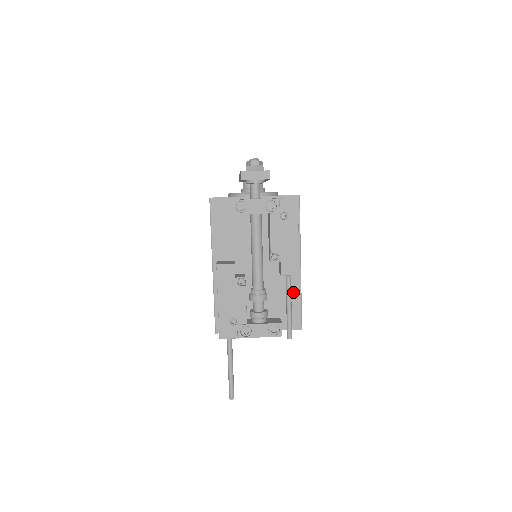
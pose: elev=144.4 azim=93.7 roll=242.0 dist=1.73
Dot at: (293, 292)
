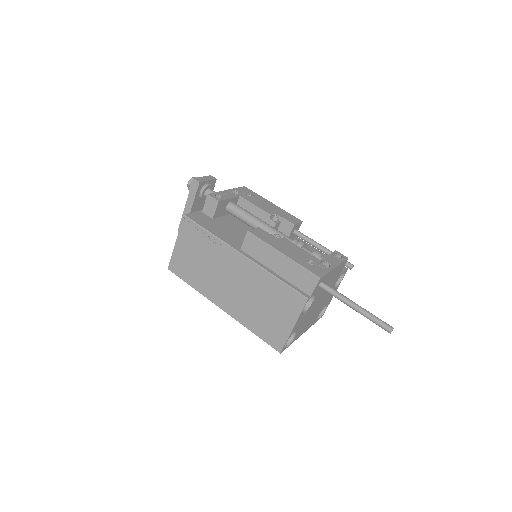
Dot at: (310, 249)
